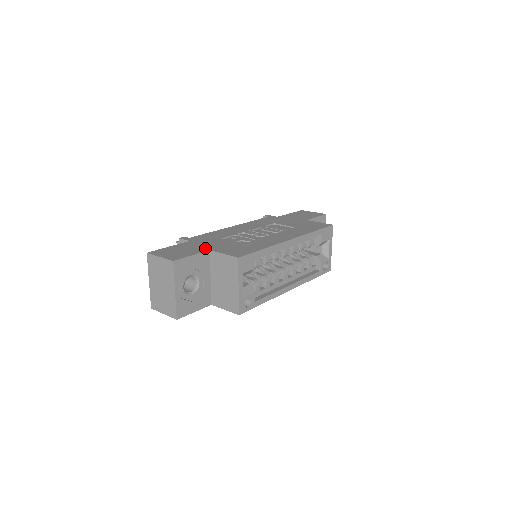
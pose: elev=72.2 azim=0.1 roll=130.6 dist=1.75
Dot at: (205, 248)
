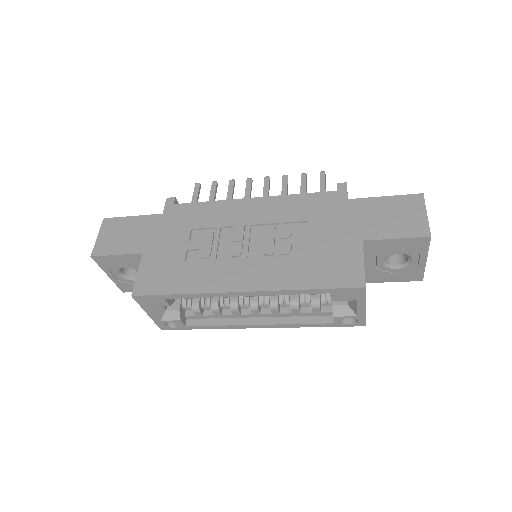
Dot at: (145, 246)
